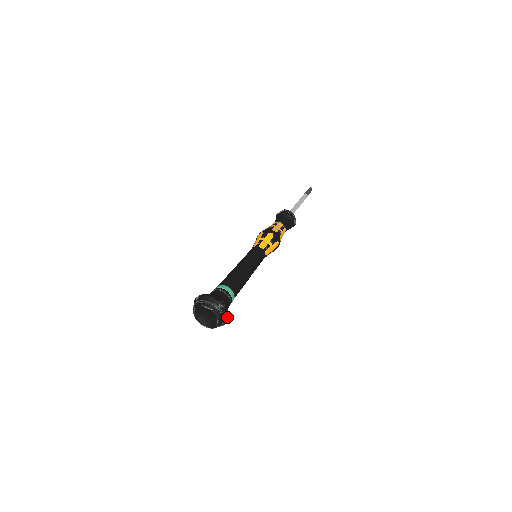
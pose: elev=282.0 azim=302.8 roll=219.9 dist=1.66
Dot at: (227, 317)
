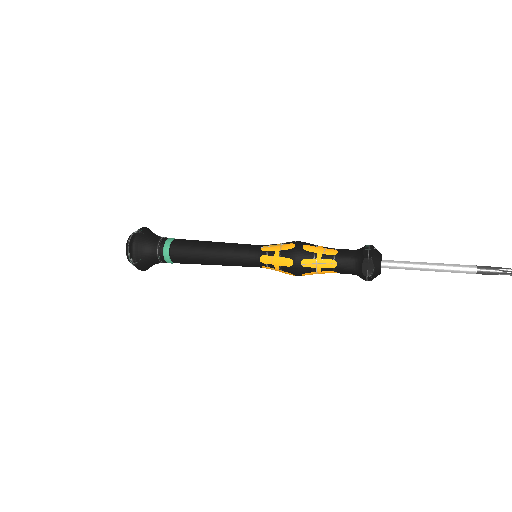
Dot at: occluded
